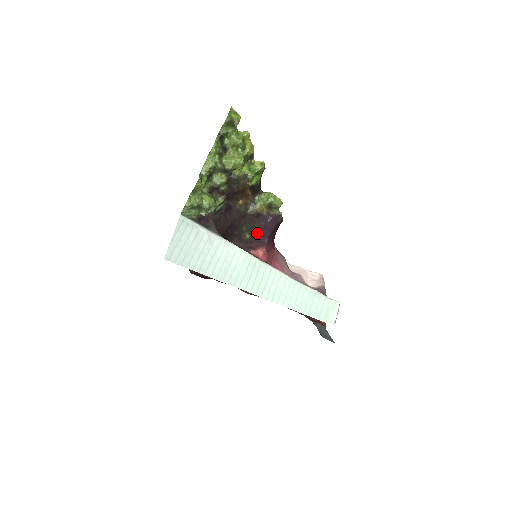
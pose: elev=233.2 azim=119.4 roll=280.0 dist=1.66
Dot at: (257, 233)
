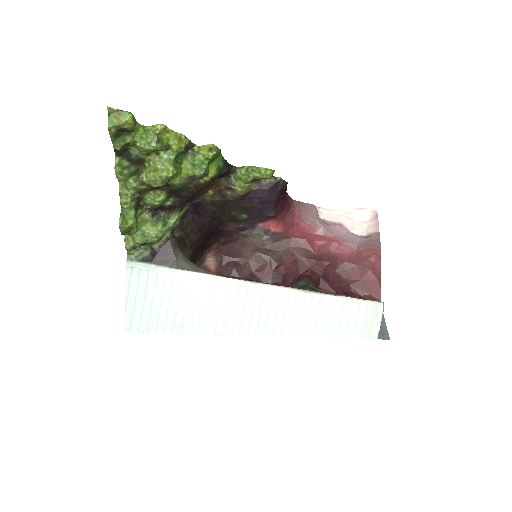
Dot at: (255, 210)
